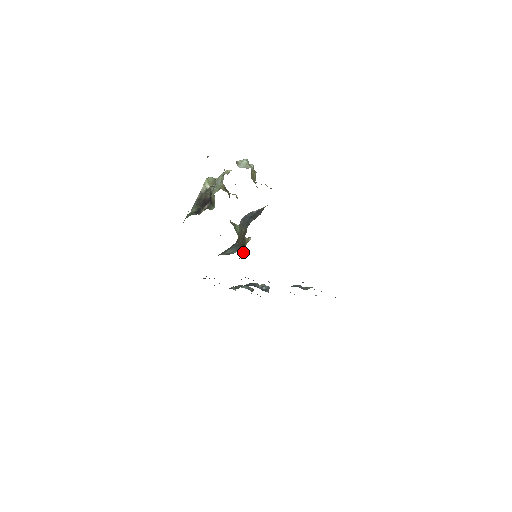
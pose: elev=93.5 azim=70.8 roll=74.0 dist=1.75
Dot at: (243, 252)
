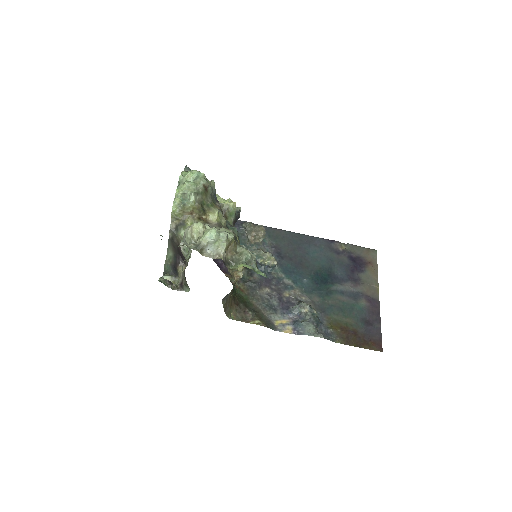
Dot at: occluded
